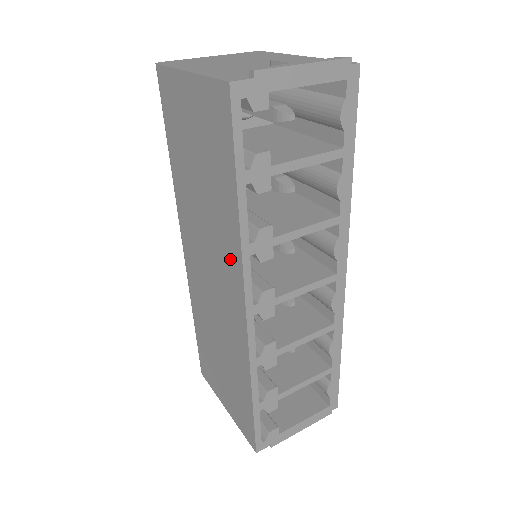
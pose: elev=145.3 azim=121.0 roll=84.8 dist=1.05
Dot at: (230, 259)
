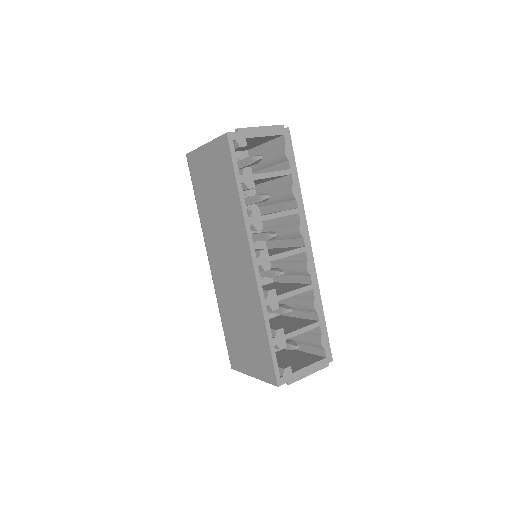
Dot at: (239, 234)
